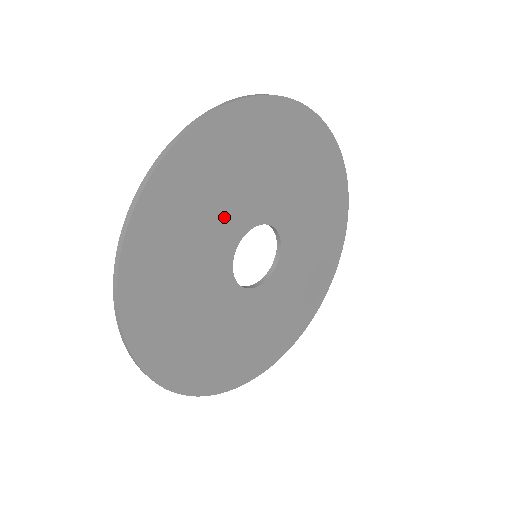
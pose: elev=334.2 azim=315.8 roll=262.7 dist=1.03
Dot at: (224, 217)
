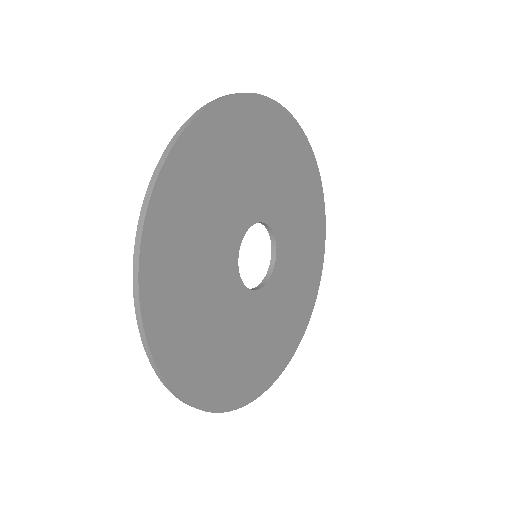
Dot at: (217, 241)
